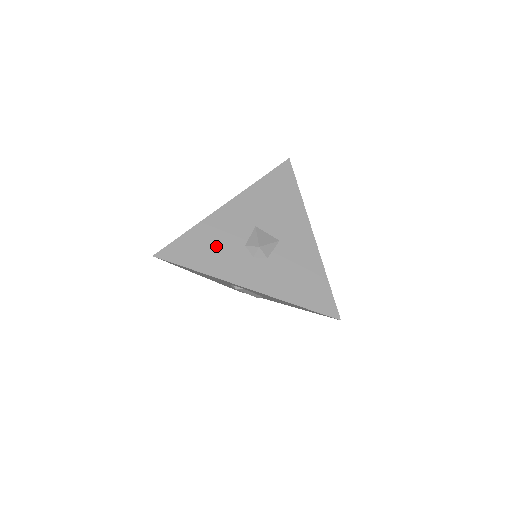
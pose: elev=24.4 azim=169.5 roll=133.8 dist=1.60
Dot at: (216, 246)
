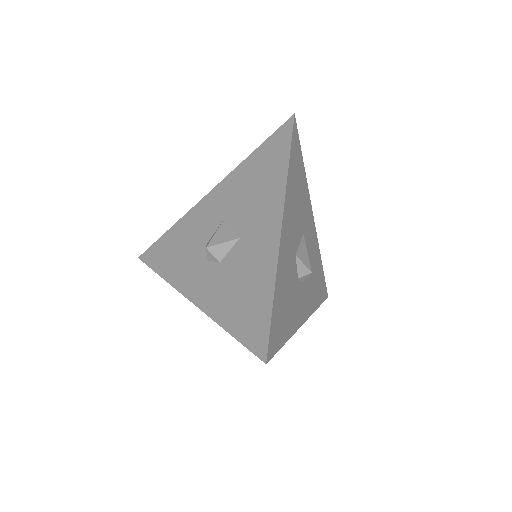
Dot at: (182, 246)
